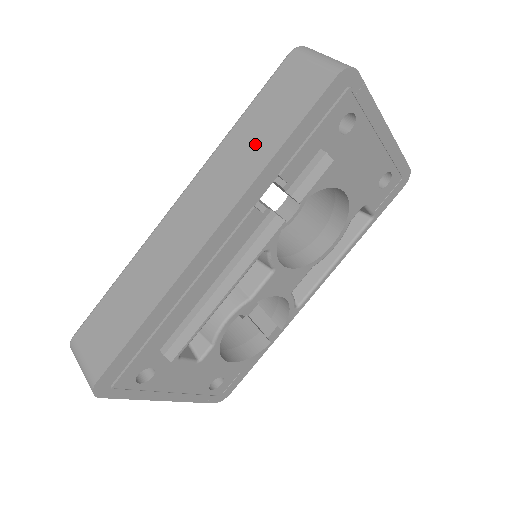
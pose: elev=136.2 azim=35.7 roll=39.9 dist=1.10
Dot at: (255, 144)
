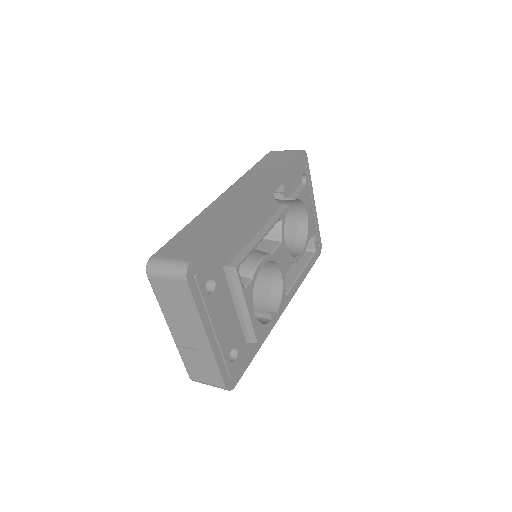
Dot at: (267, 170)
